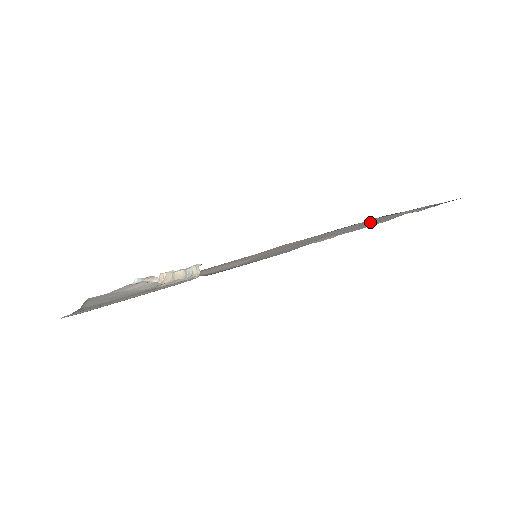
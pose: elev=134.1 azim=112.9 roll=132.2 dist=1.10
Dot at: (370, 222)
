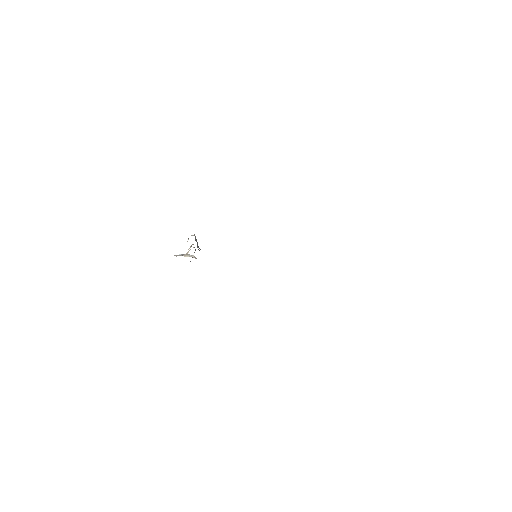
Dot at: occluded
